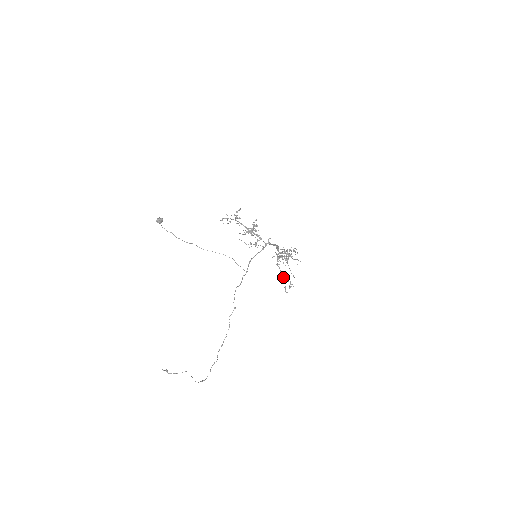
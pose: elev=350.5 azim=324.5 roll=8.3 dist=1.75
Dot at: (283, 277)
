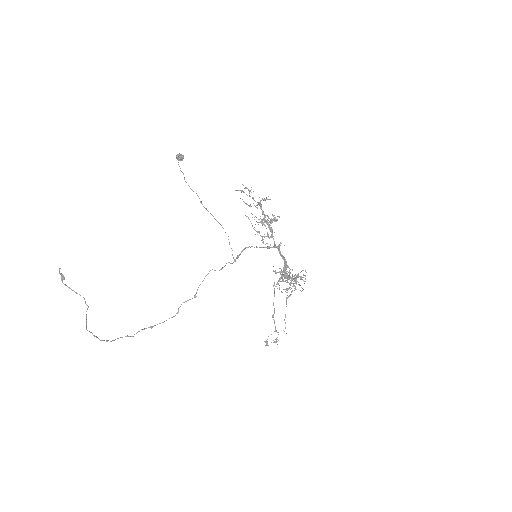
Dot at: (273, 316)
